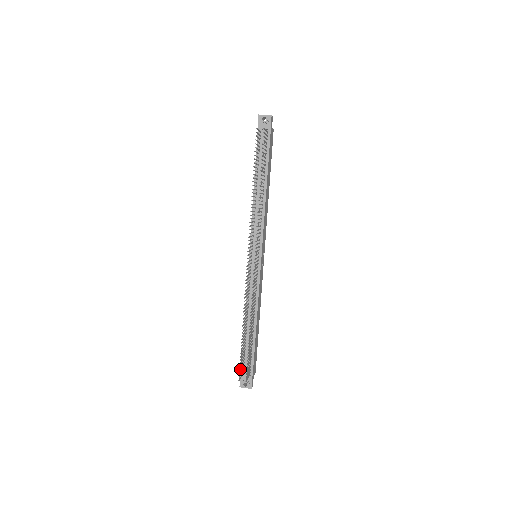
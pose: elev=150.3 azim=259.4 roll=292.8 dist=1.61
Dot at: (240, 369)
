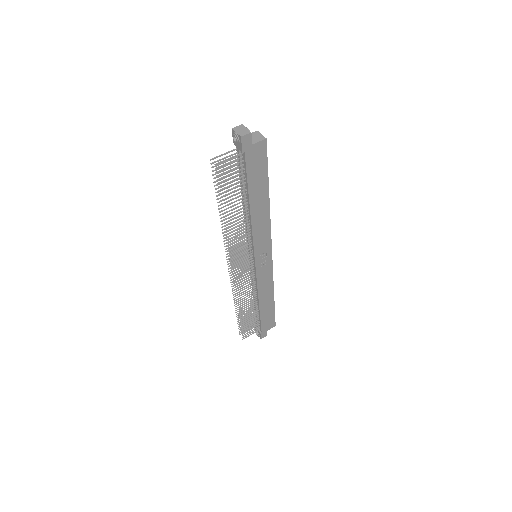
Dot at: (240, 328)
